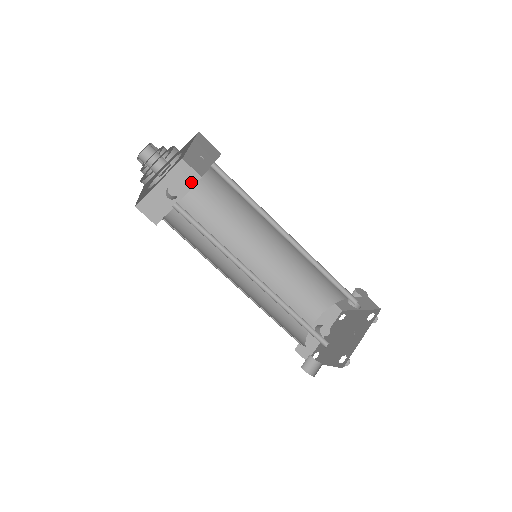
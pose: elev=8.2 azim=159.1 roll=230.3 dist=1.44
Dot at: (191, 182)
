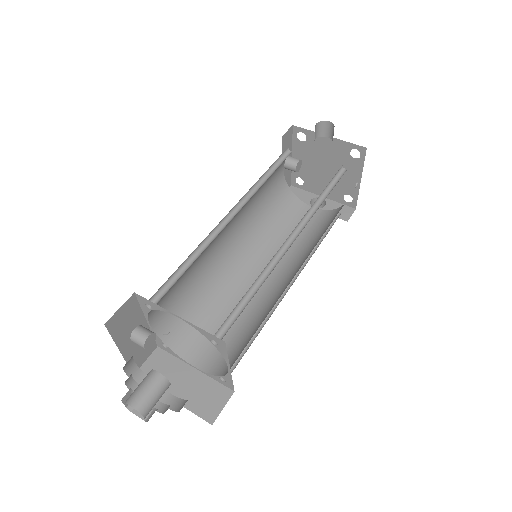
Dot at: (134, 308)
